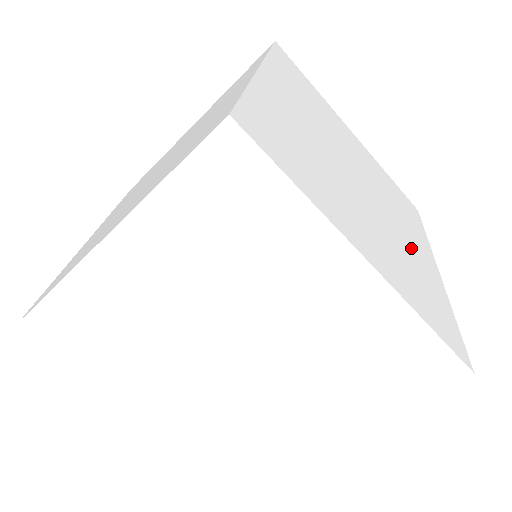
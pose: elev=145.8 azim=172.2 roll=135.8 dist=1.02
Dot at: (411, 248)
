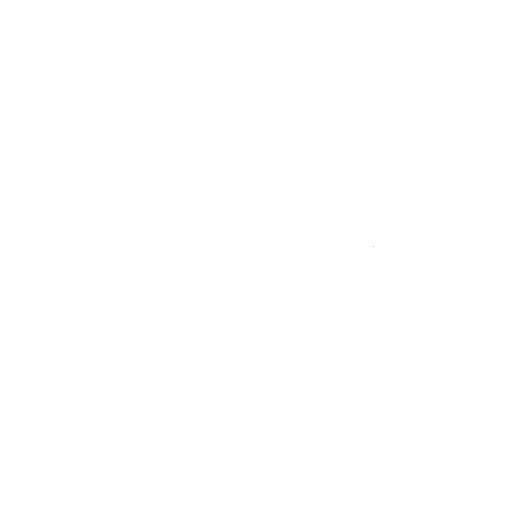
Dot at: (307, 234)
